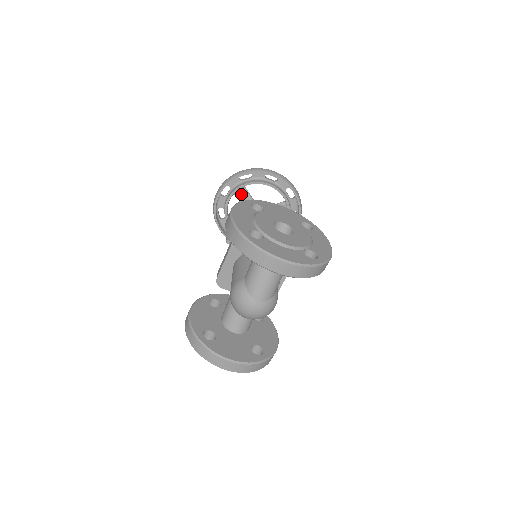
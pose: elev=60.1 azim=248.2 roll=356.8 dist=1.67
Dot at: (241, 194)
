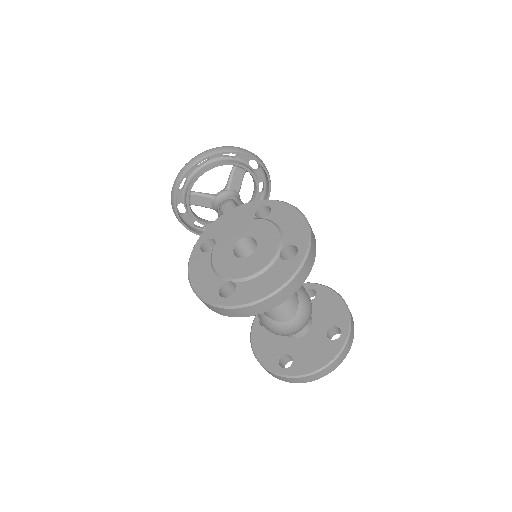
Dot at: (195, 200)
